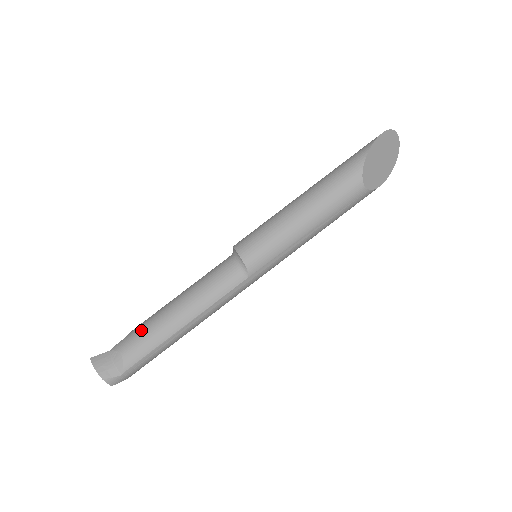
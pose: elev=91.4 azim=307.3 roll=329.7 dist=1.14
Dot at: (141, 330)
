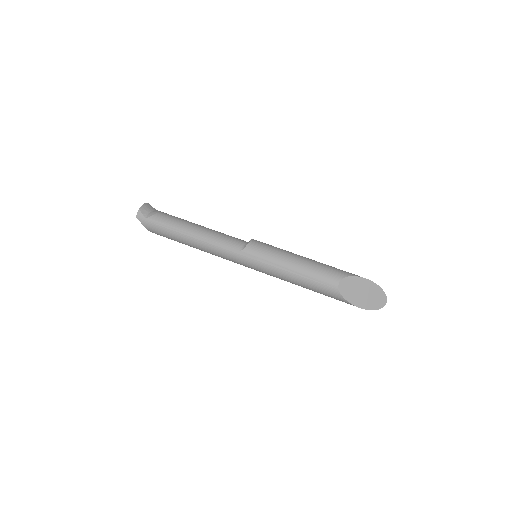
Dot at: (177, 217)
